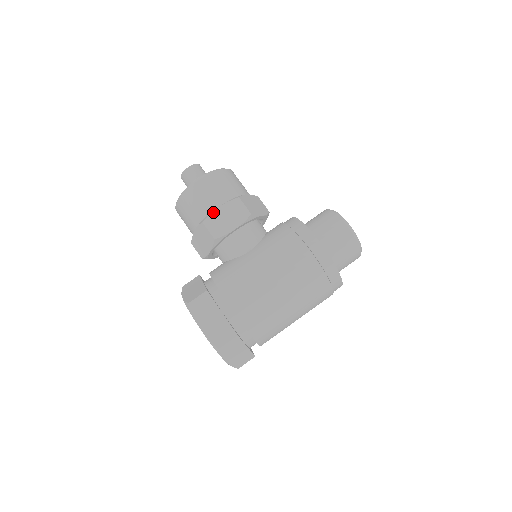
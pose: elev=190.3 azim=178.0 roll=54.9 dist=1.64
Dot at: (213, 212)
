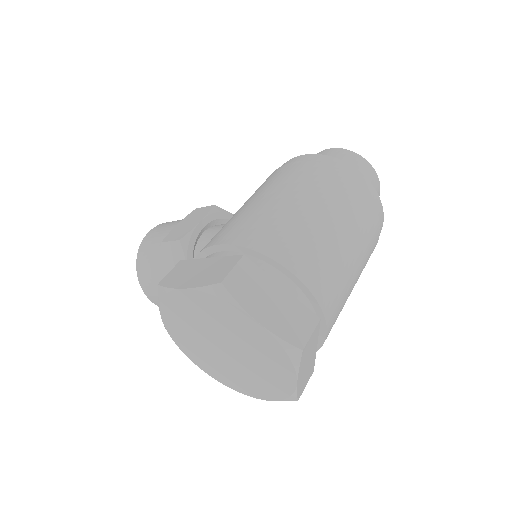
Dot at: (171, 231)
